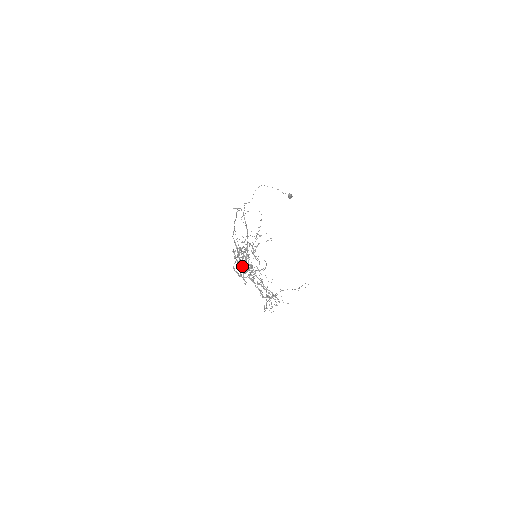
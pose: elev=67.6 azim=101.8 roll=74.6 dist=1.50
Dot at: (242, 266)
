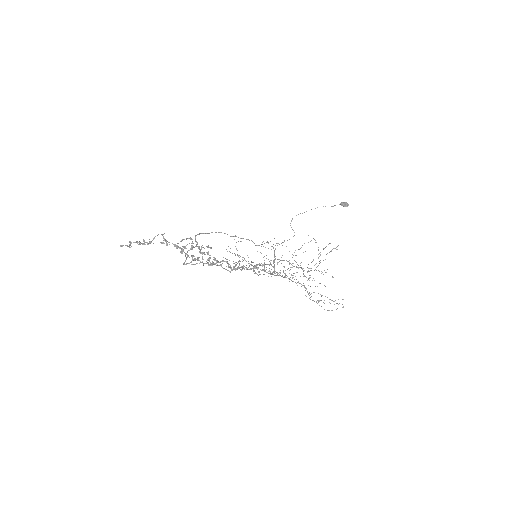
Dot at: (212, 263)
